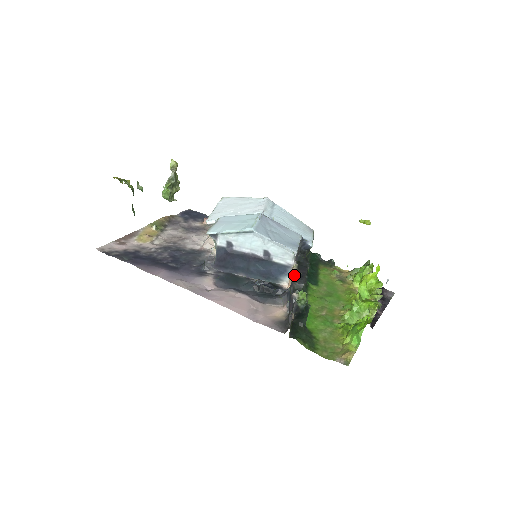
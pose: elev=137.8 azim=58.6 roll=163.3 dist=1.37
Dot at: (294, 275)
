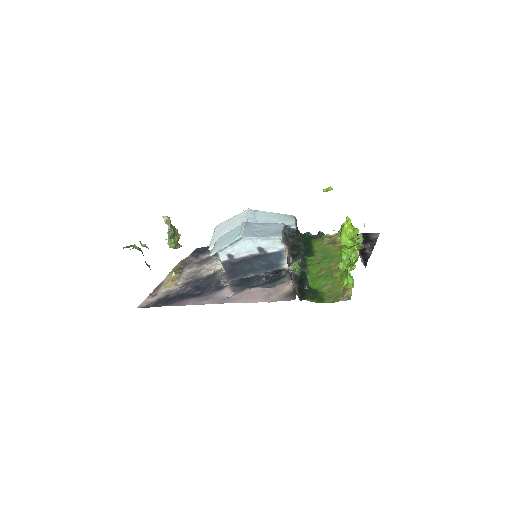
Dot at: (288, 255)
